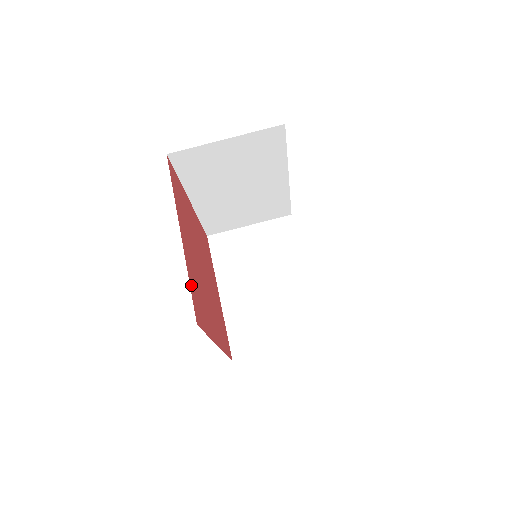
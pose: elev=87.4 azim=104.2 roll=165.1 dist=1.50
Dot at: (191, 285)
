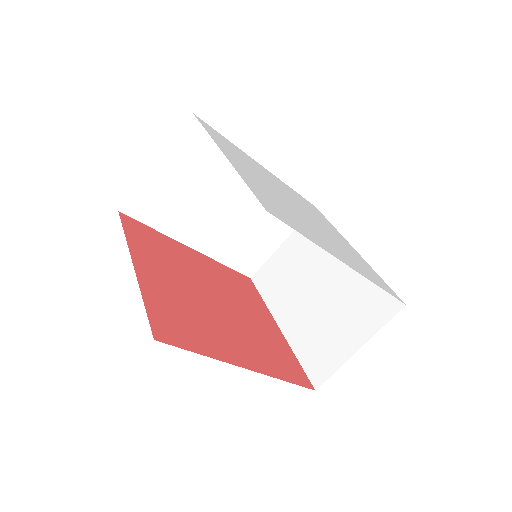
Dot at: (151, 307)
